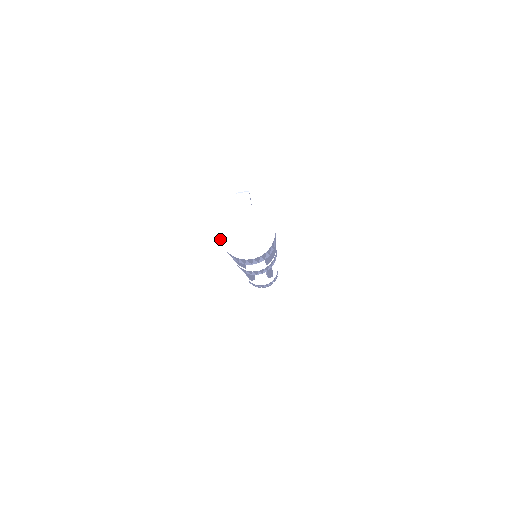
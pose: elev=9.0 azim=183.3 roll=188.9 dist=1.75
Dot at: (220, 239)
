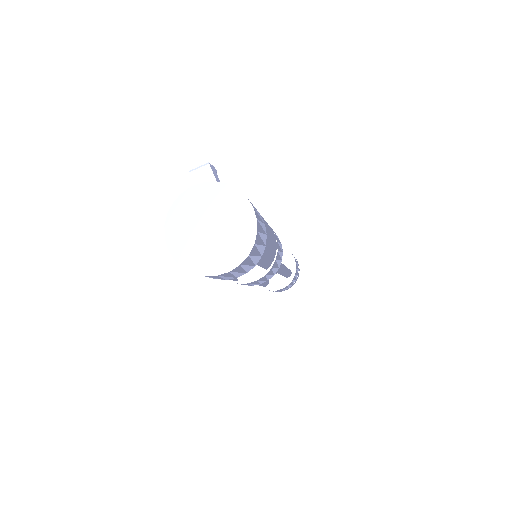
Dot at: (169, 251)
